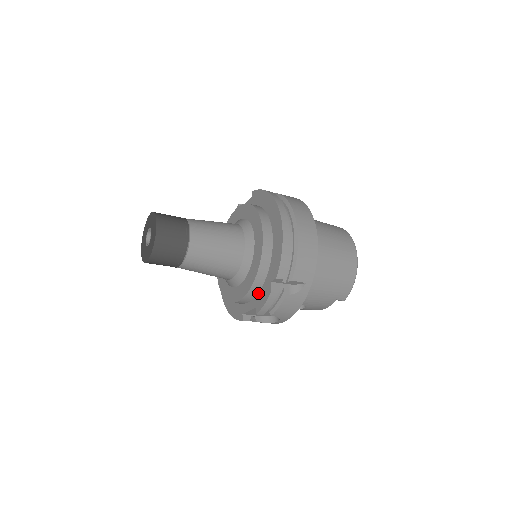
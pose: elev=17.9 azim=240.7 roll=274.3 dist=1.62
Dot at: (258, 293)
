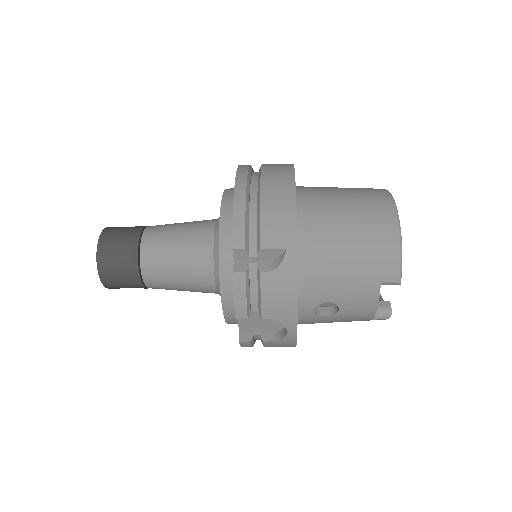
Dot at: occluded
